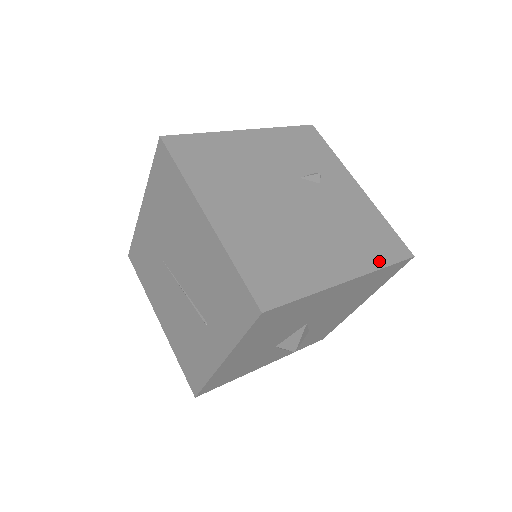
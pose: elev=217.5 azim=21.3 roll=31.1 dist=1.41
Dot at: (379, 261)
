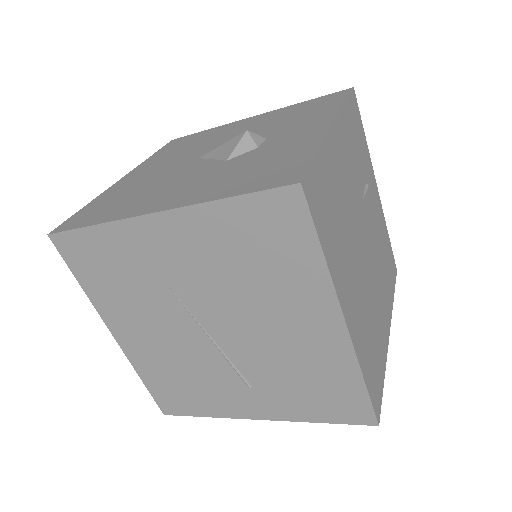
Dot at: (392, 293)
